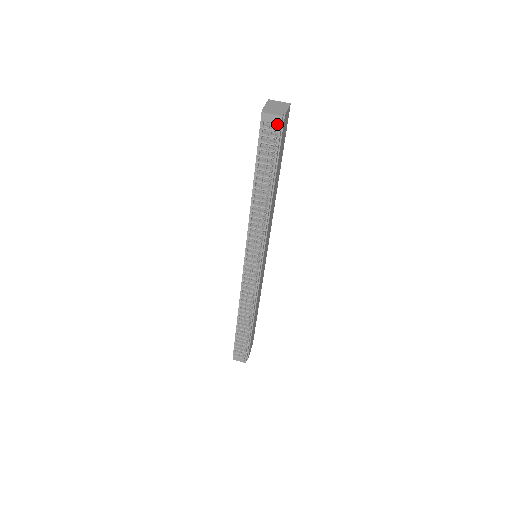
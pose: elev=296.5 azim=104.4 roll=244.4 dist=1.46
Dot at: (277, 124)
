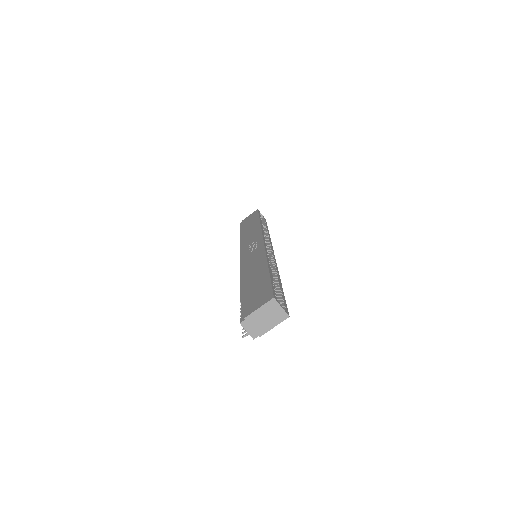
Dot at: occluded
